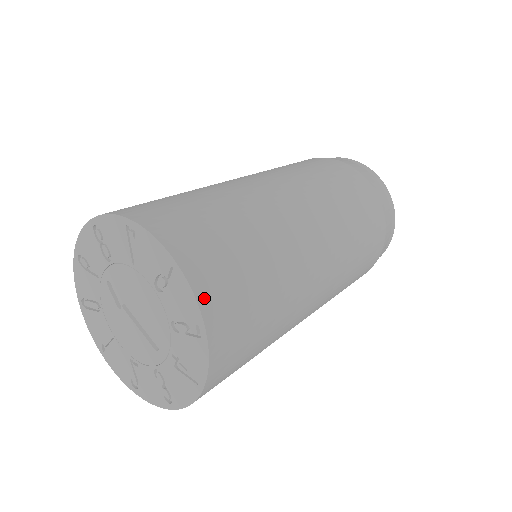
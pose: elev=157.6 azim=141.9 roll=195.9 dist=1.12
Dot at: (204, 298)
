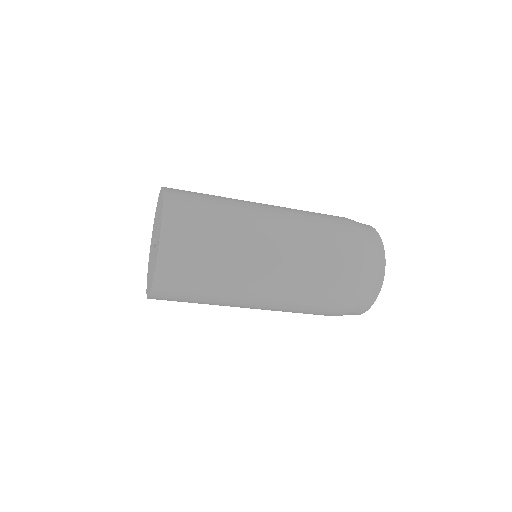
Dot at: (168, 196)
